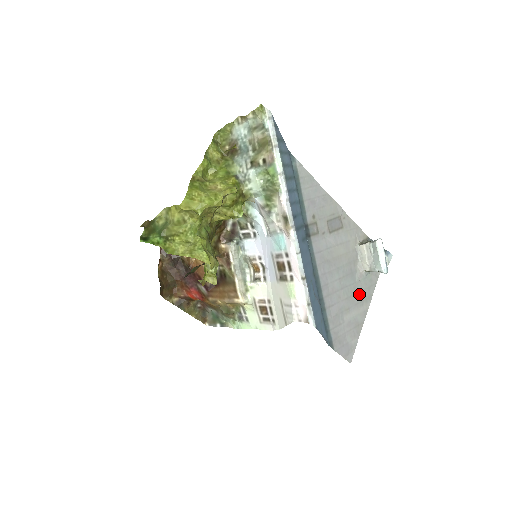
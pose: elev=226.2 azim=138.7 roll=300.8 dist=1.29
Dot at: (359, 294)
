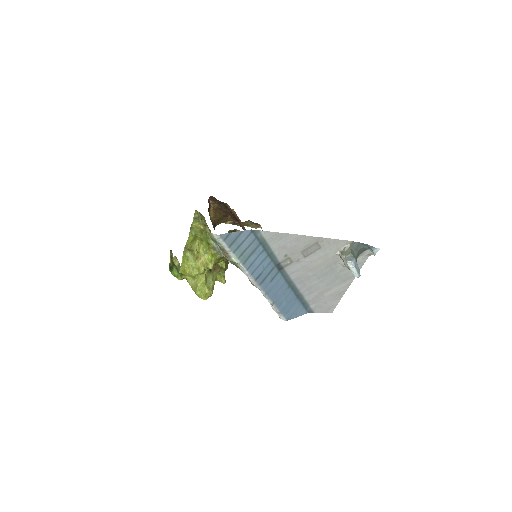
Dot at: (341, 278)
